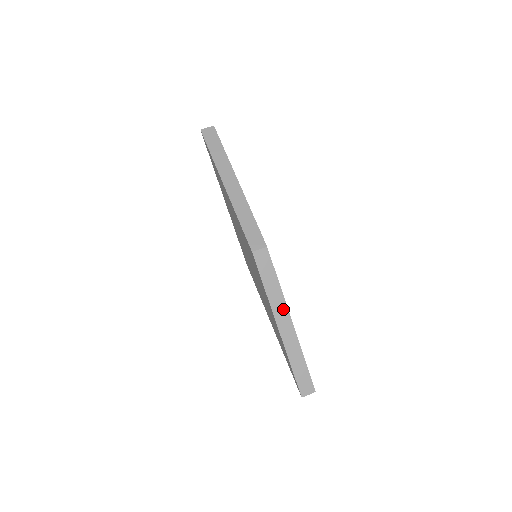
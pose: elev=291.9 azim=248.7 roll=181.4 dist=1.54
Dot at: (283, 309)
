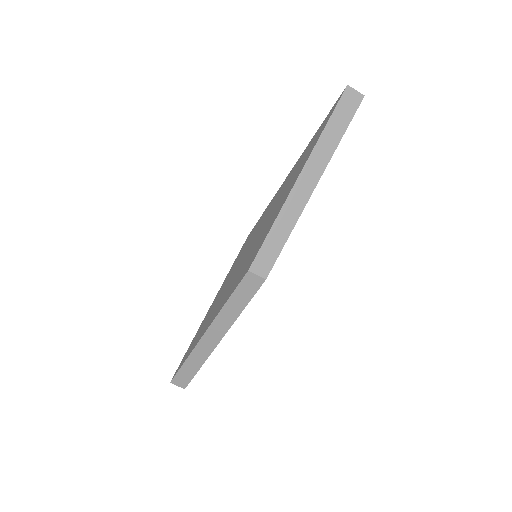
Dot at: (224, 328)
